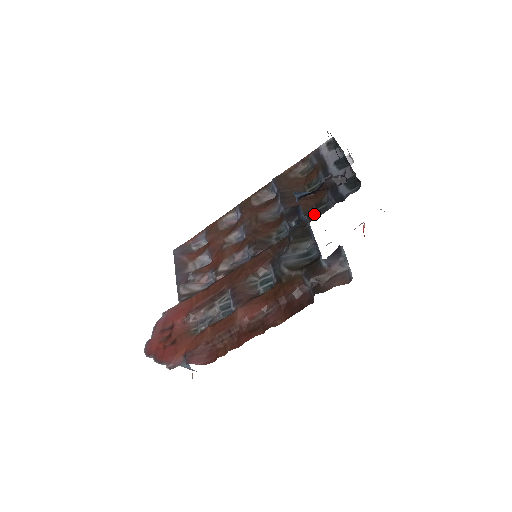
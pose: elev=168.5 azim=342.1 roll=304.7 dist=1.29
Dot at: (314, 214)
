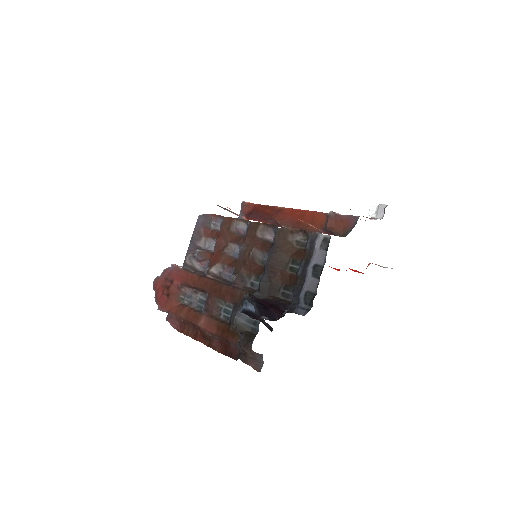
Dot at: (279, 292)
